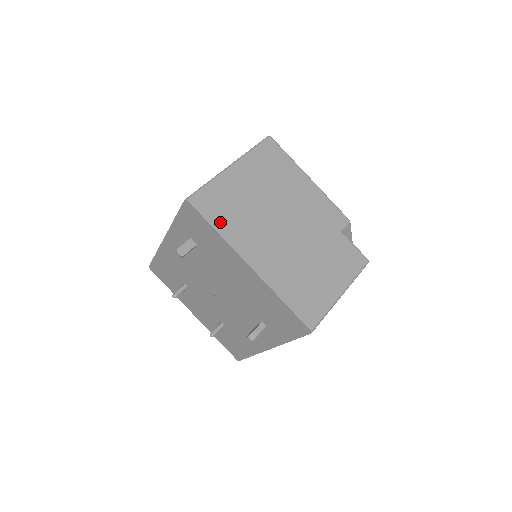
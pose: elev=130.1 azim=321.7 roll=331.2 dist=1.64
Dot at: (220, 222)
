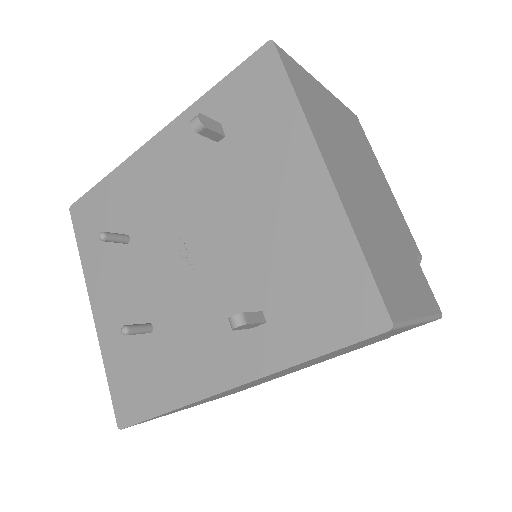
Dot at: (303, 97)
